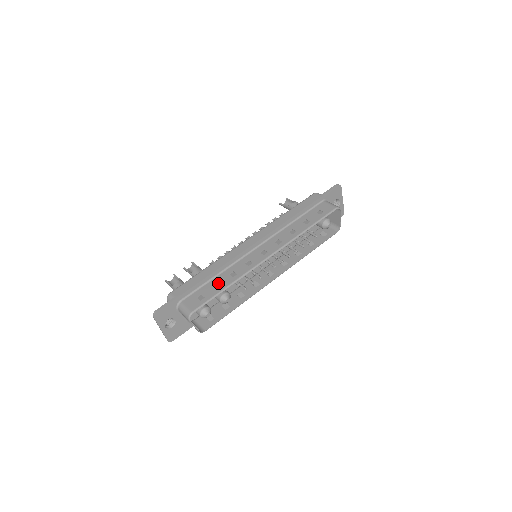
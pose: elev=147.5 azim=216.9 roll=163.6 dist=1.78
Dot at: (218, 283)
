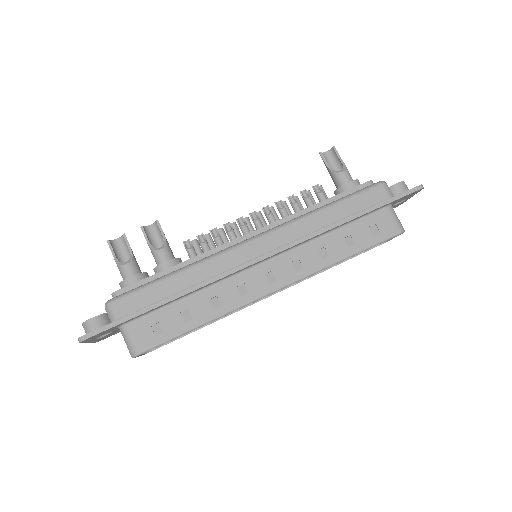
Dot at: (189, 311)
